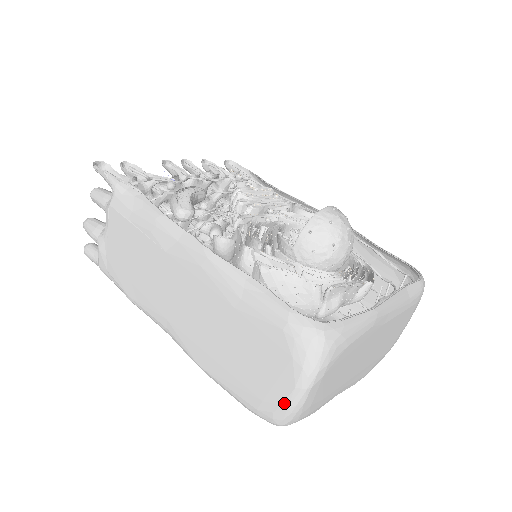
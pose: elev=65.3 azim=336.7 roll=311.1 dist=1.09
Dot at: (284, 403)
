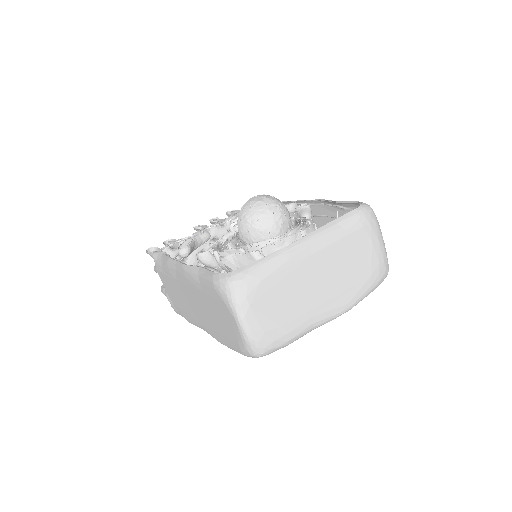
Dot at: (241, 337)
